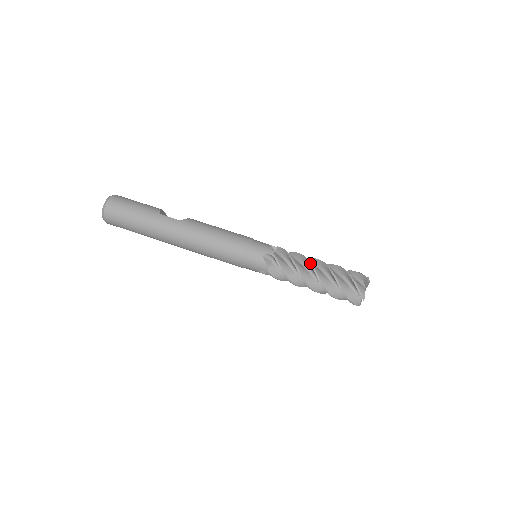
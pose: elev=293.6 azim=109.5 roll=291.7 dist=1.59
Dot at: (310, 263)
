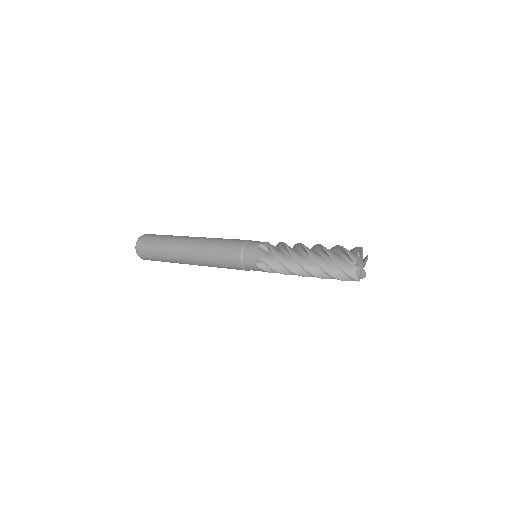
Dot at: occluded
